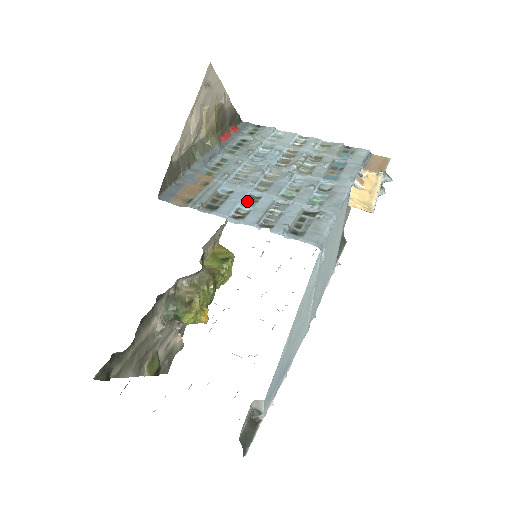
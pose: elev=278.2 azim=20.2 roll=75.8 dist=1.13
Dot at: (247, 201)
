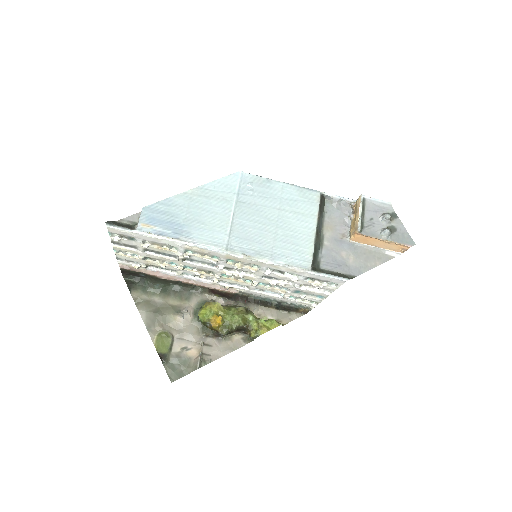
Dot at: occluded
